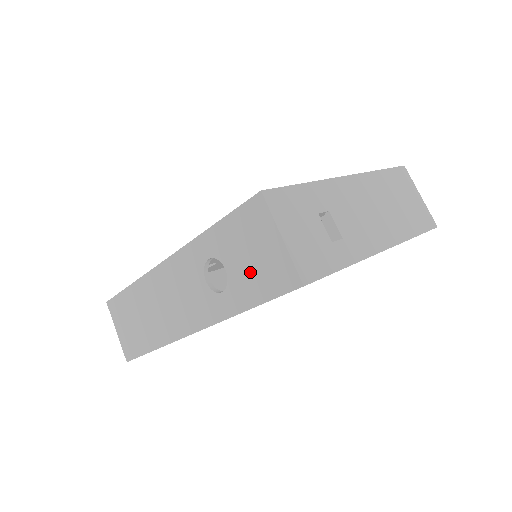
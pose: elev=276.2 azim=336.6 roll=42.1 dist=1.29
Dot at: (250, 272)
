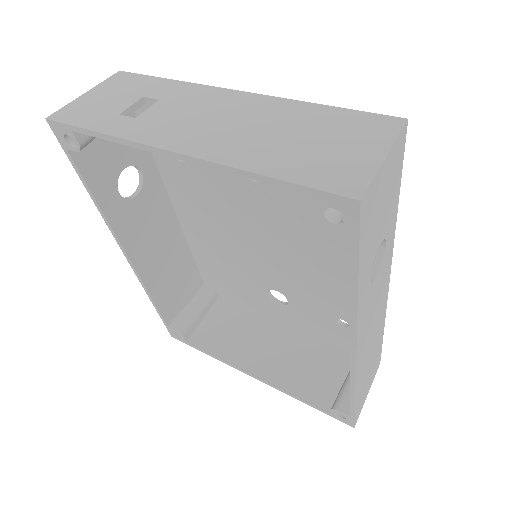
Dot at: (98, 150)
